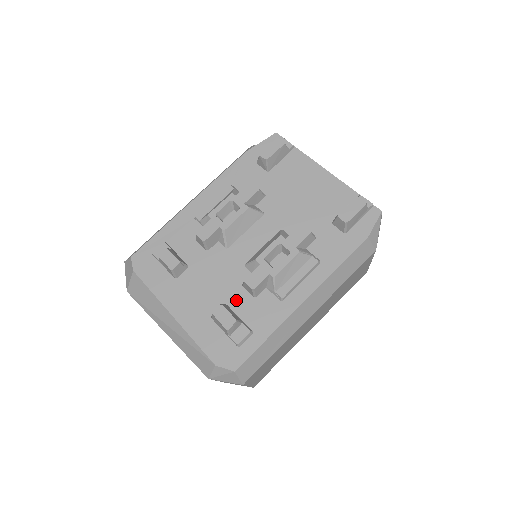
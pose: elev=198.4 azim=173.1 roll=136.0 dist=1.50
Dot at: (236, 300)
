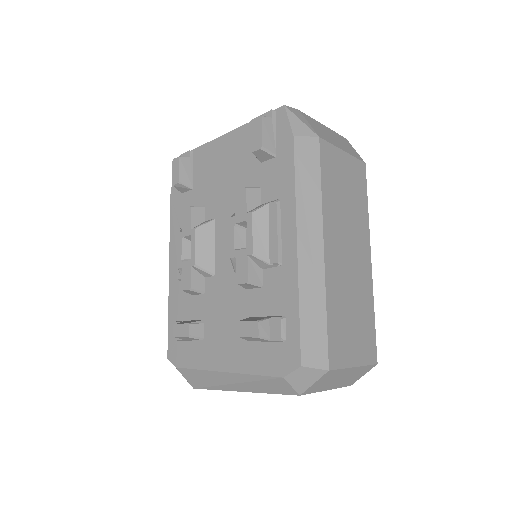
Dot at: (252, 306)
